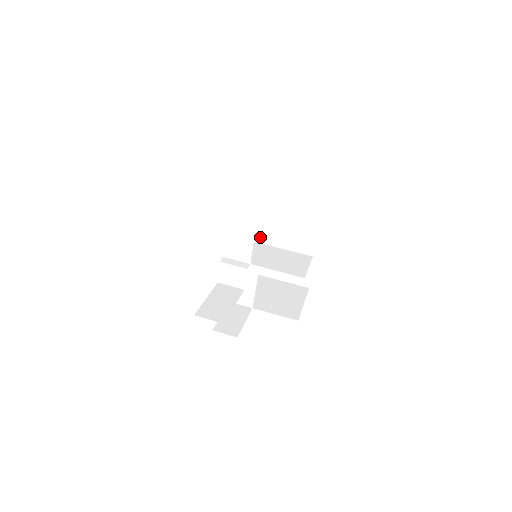
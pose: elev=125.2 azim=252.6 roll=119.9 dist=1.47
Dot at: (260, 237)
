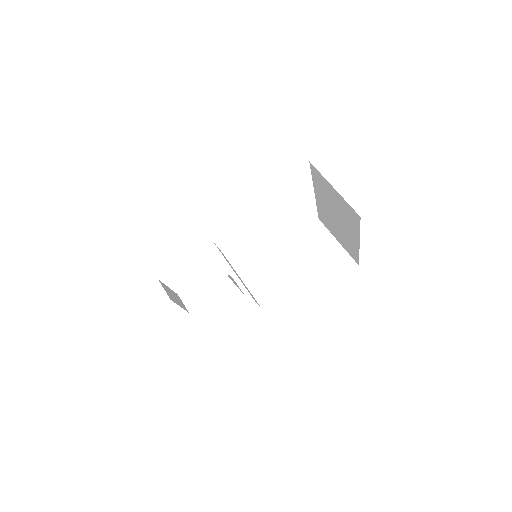
Dot at: (320, 204)
